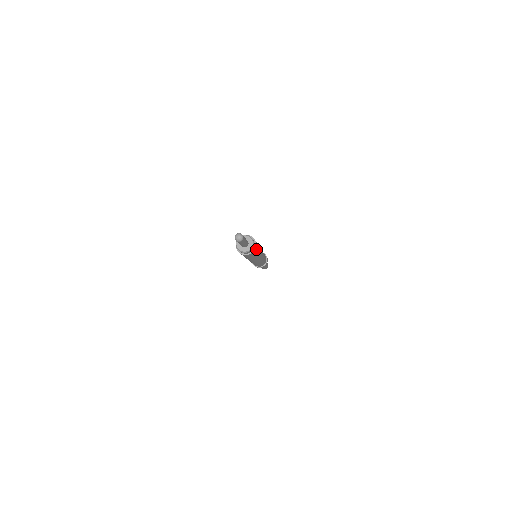
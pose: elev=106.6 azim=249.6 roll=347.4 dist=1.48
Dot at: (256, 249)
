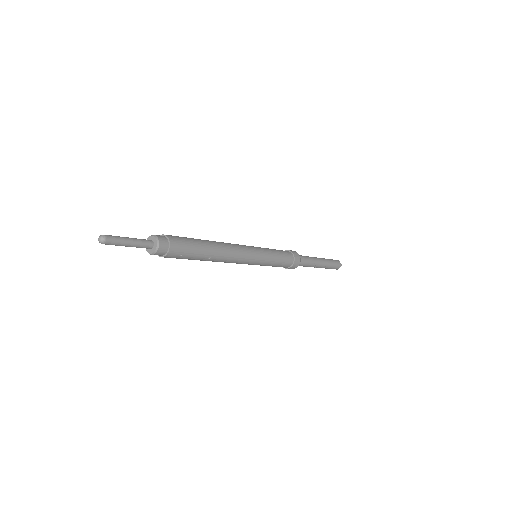
Dot at: (178, 254)
